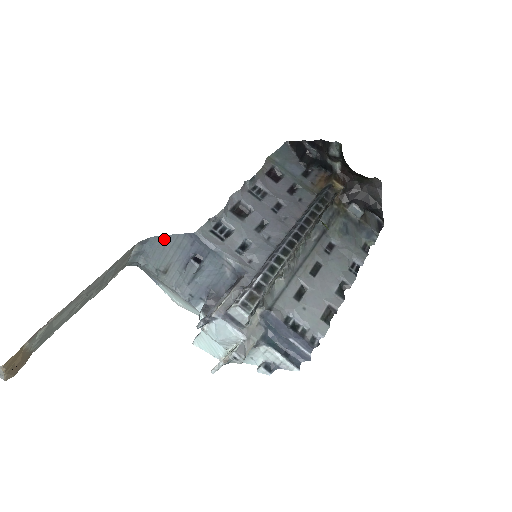
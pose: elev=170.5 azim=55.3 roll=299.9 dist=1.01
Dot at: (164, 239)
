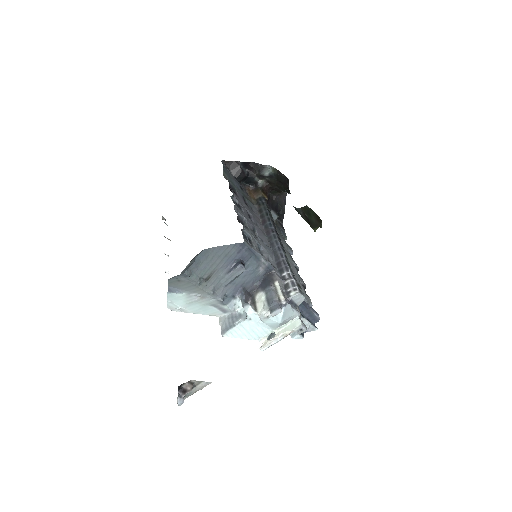
Dot at: (215, 250)
